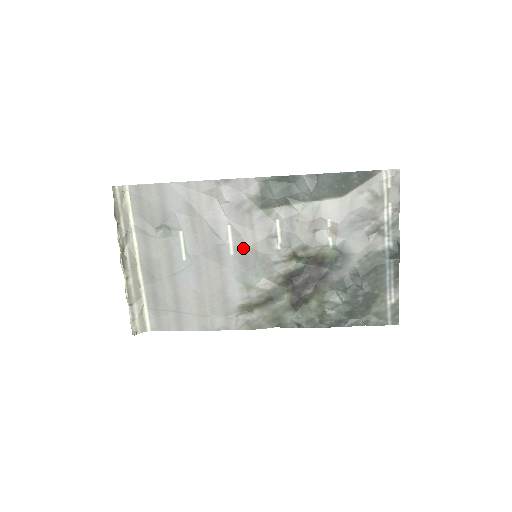
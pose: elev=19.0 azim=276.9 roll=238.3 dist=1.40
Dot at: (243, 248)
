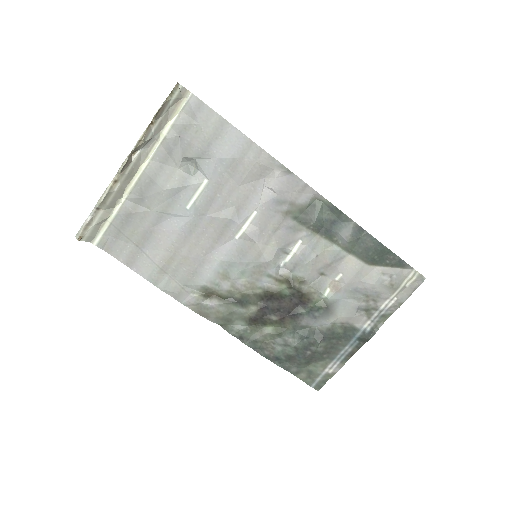
Dot at: (251, 241)
